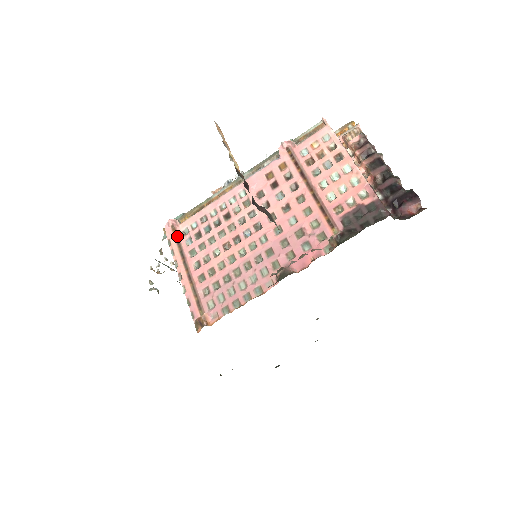
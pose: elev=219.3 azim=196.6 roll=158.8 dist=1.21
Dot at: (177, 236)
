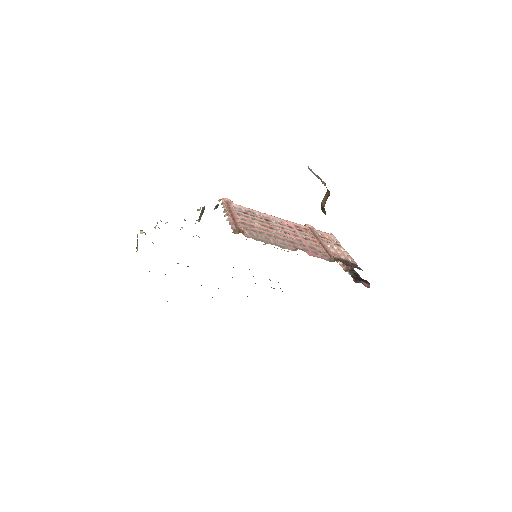
Dot at: (229, 205)
